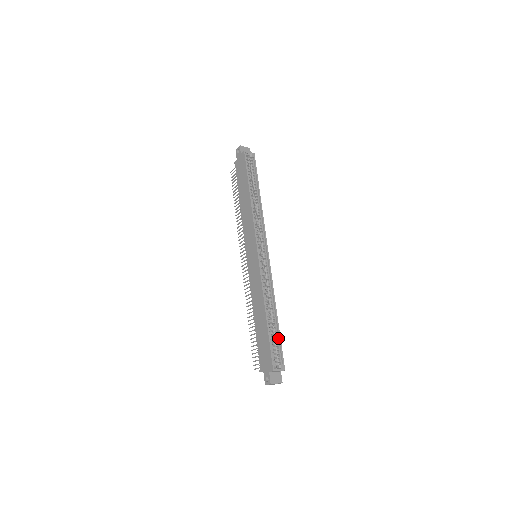
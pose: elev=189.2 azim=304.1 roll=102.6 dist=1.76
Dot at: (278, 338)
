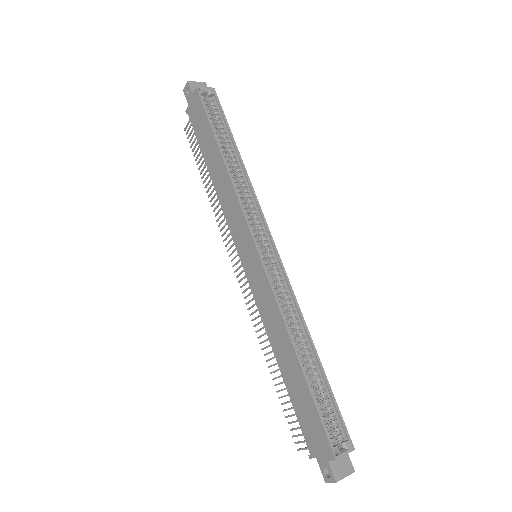
Dot at: (328, 393)
